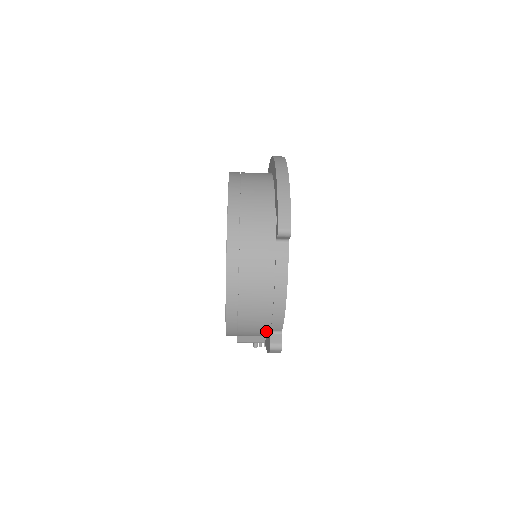
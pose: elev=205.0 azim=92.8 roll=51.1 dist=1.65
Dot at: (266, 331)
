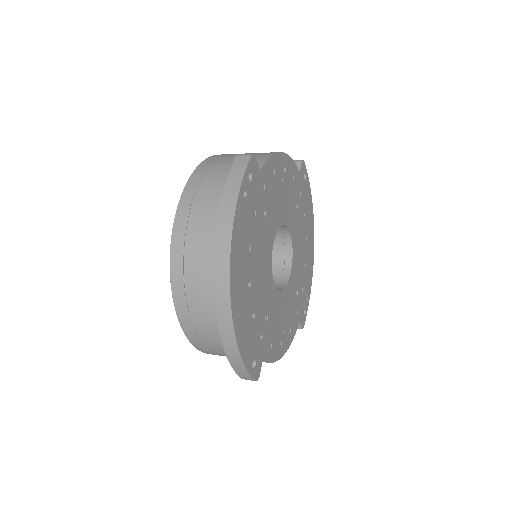
Dot at: occluded
